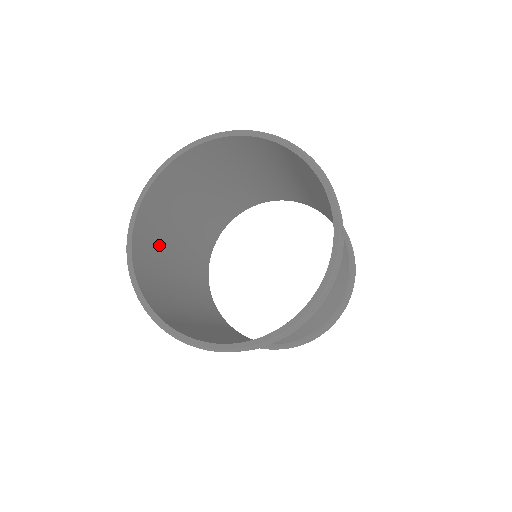
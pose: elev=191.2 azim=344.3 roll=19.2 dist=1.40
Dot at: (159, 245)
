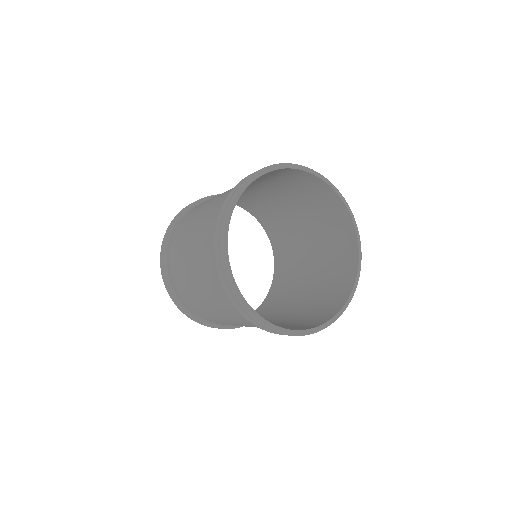
Dot at: occluded
